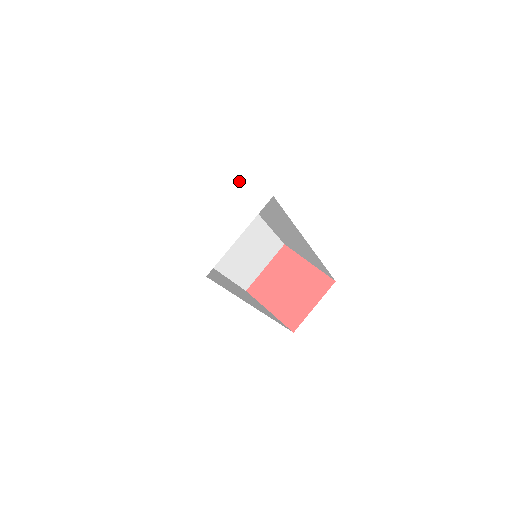
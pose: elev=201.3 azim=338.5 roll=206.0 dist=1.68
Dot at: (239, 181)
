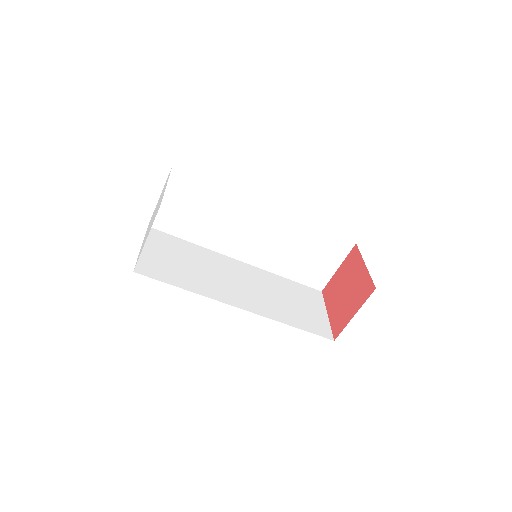
Dot at: occluded
